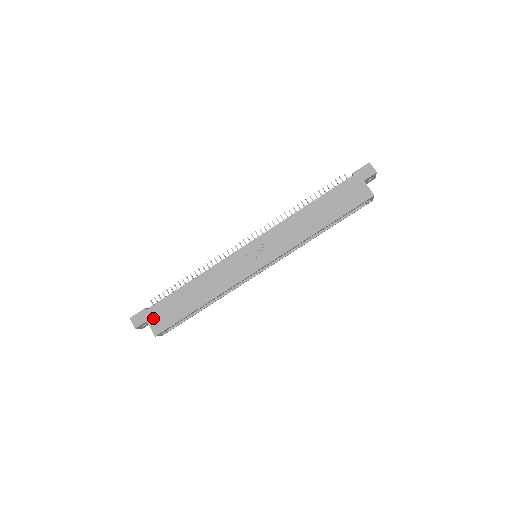
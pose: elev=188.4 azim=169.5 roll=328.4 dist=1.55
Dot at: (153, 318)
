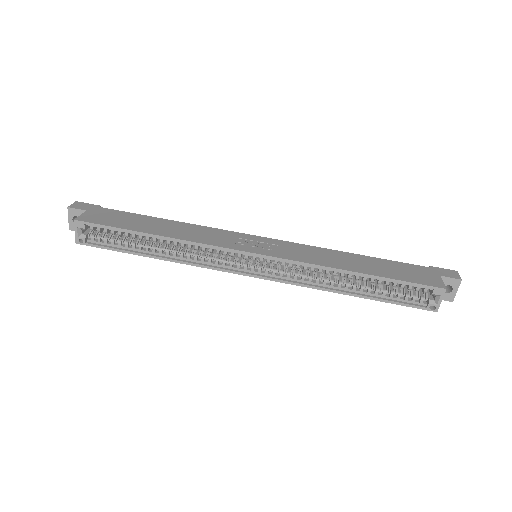
Dot at: (95, 212)
